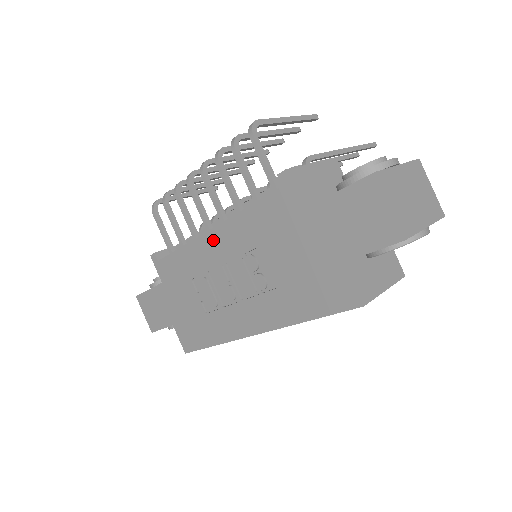
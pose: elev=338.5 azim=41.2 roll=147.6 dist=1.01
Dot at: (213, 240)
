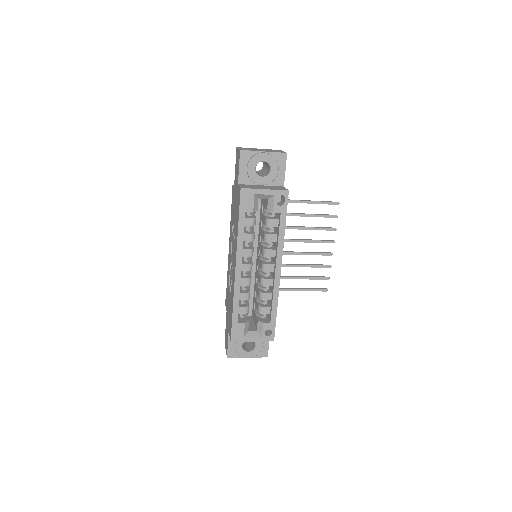
Dot at: (229, 250)
